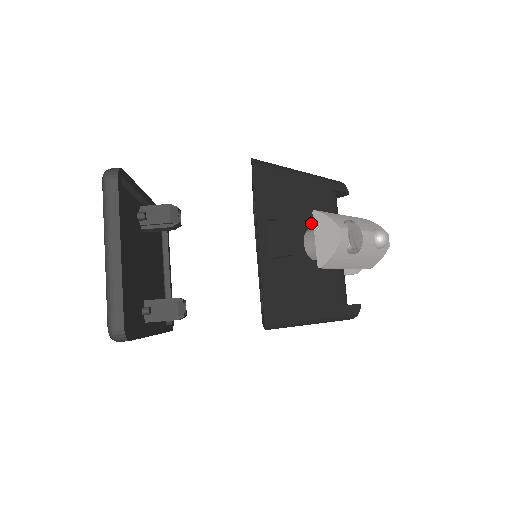
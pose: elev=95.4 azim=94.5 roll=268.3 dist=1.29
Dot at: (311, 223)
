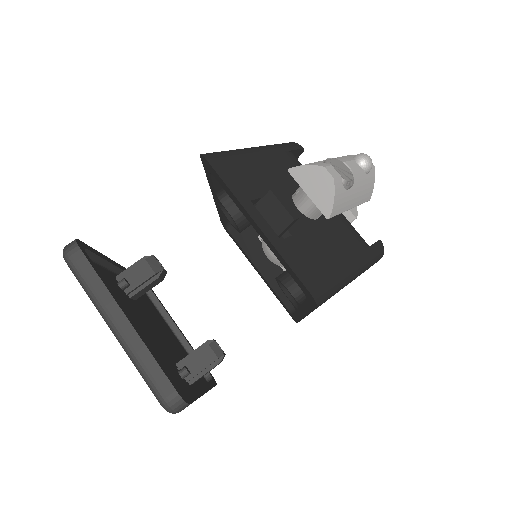
Dot at: (291, 188)
